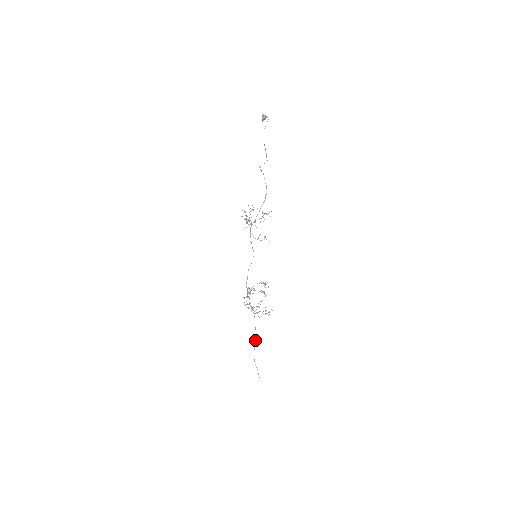
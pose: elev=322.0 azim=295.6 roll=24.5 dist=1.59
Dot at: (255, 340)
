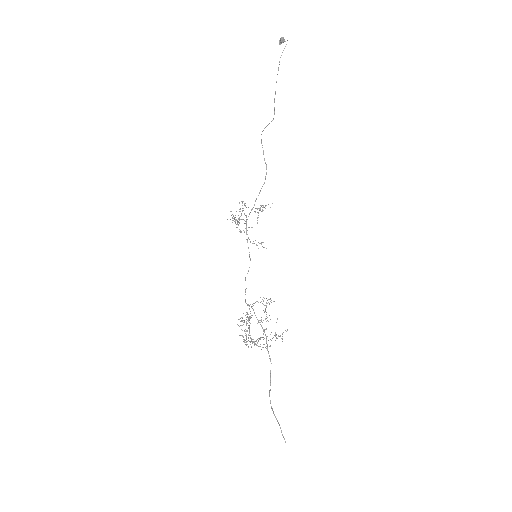
Dot at: (270, 373)
